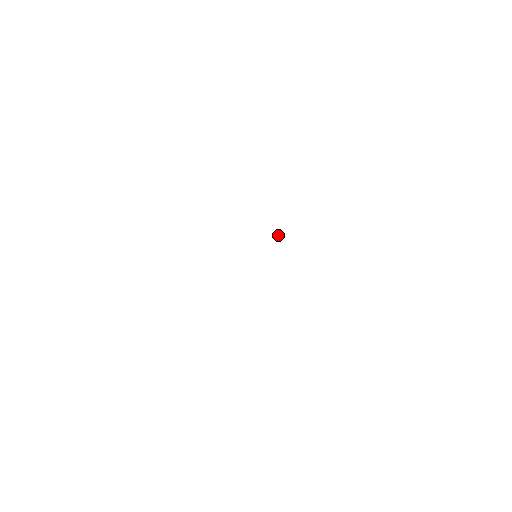
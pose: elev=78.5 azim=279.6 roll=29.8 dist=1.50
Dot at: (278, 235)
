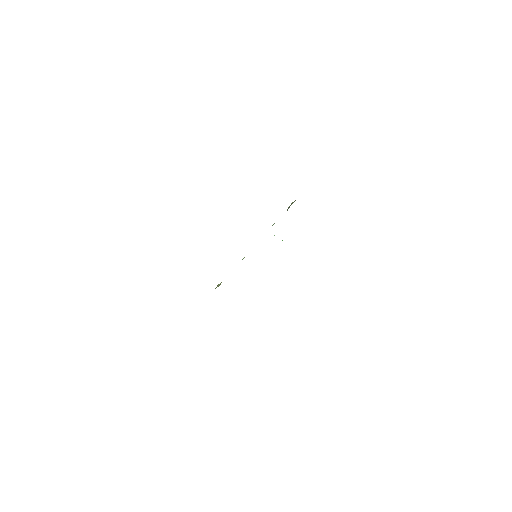
Dot at: occluded
